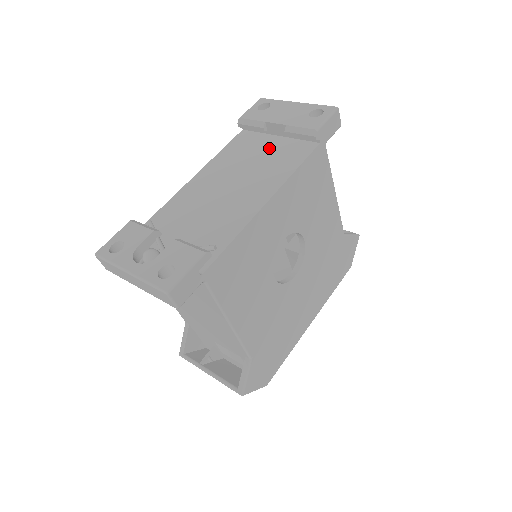
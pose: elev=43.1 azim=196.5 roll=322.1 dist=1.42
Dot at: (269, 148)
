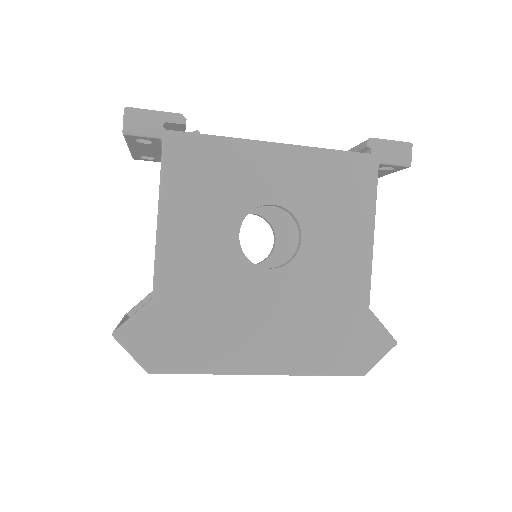
Dot at: occluded
